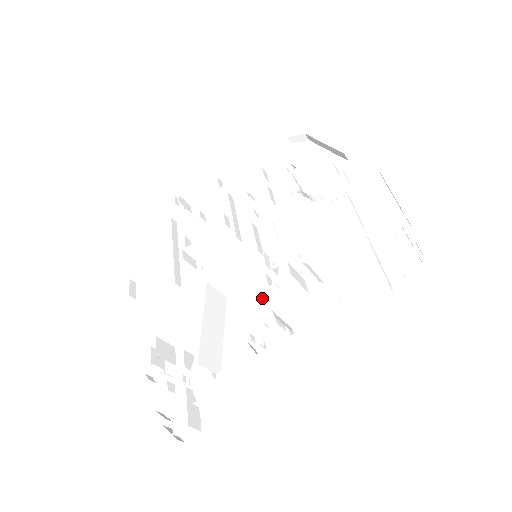
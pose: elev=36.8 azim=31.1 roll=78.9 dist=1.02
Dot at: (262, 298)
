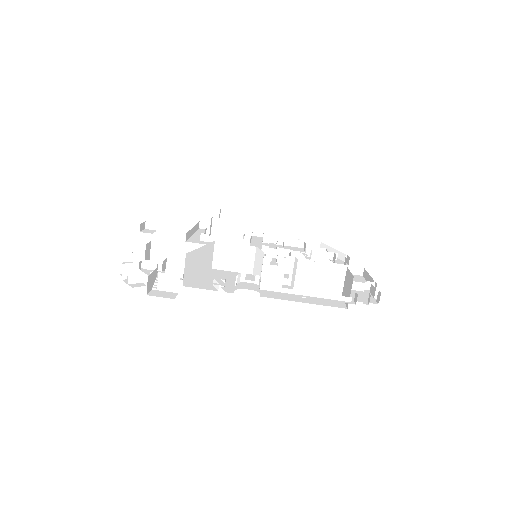
Dot at: occluded
